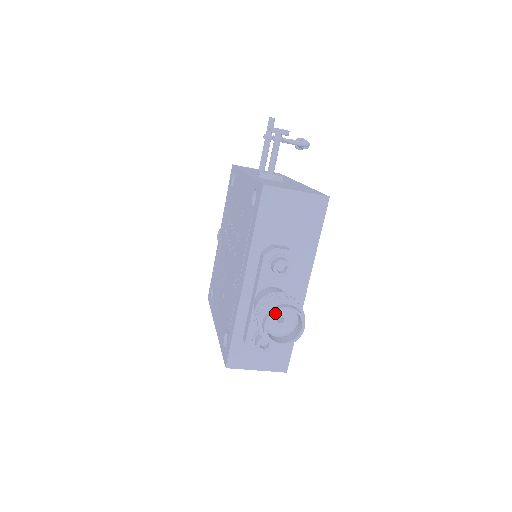
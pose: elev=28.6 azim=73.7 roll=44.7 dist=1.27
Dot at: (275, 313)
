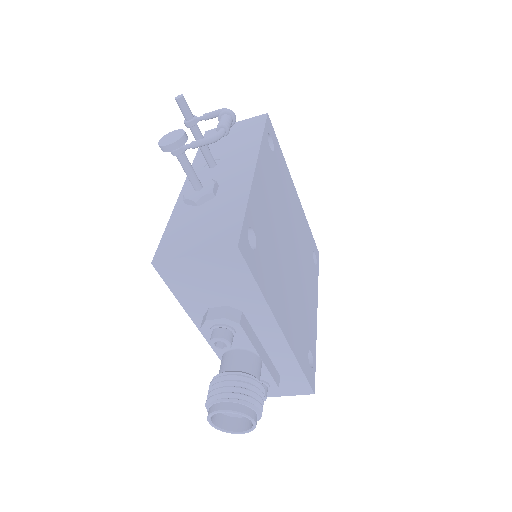
Dot at: (212, 415)
